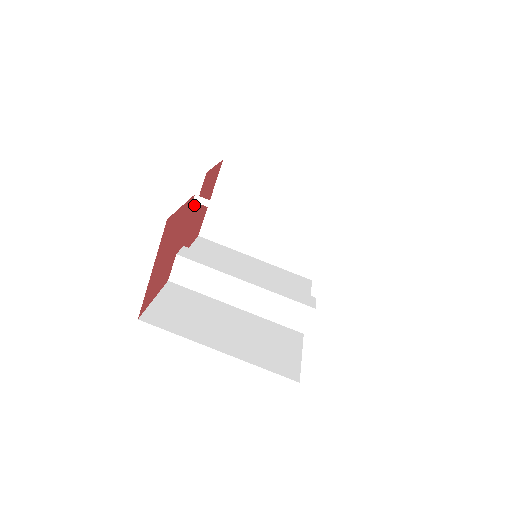
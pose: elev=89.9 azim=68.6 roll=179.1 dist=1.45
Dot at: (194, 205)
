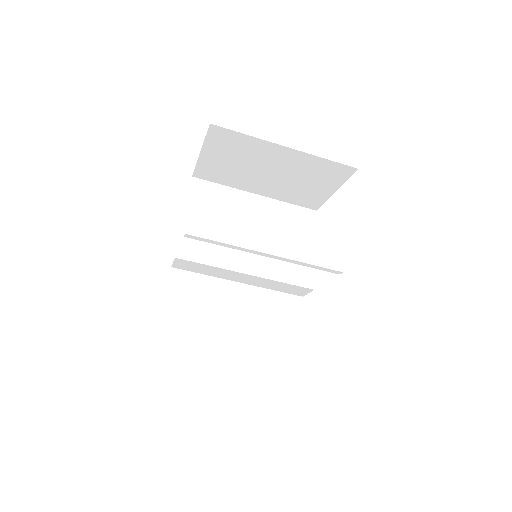
Dot at: occluded
